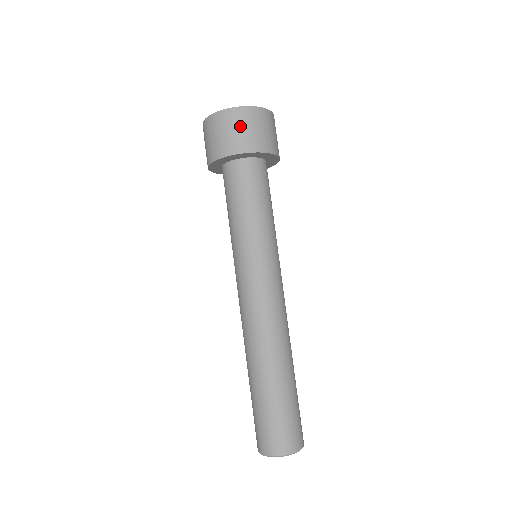
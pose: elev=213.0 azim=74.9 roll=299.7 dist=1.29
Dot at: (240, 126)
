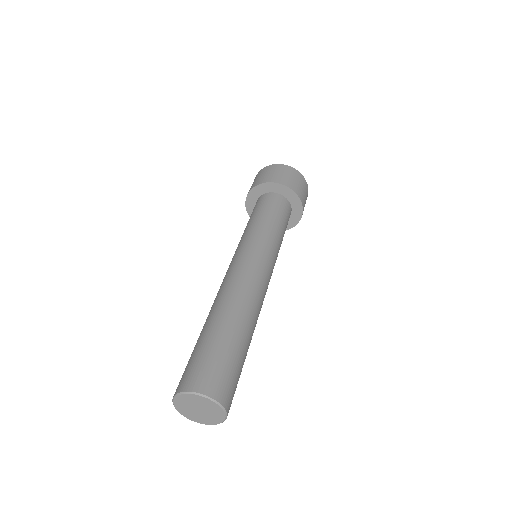
Dot at: (260, 176)
